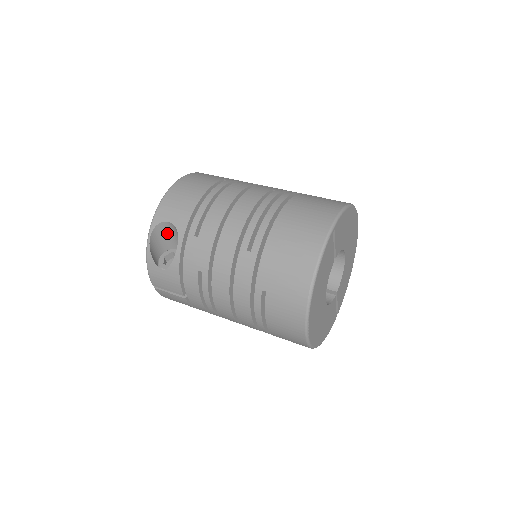
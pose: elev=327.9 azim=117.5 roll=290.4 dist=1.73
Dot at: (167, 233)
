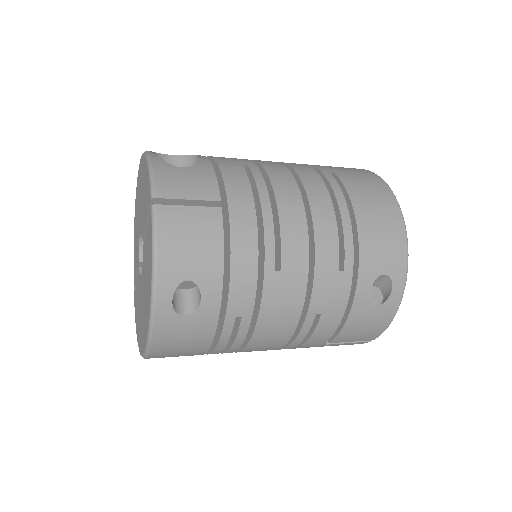
Dot at: occluded
